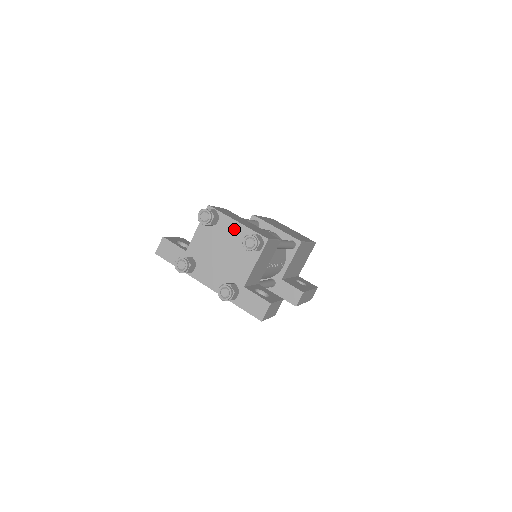
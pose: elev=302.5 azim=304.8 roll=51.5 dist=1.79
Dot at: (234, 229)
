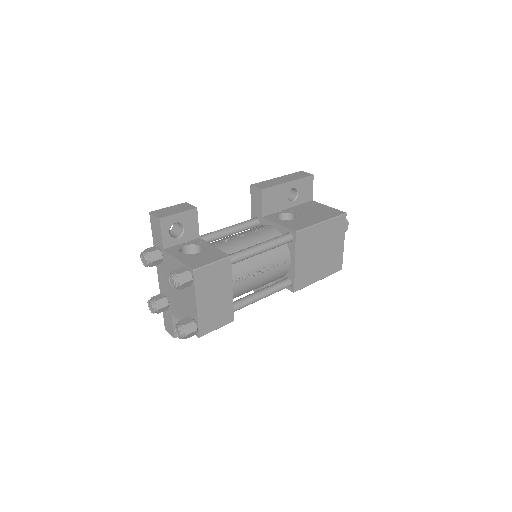
Dot at: (191, 302)
